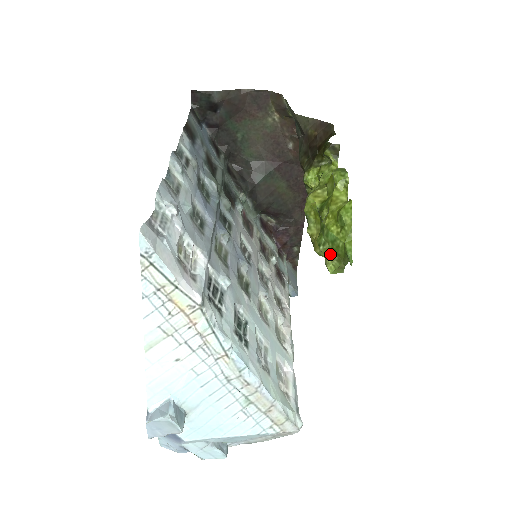
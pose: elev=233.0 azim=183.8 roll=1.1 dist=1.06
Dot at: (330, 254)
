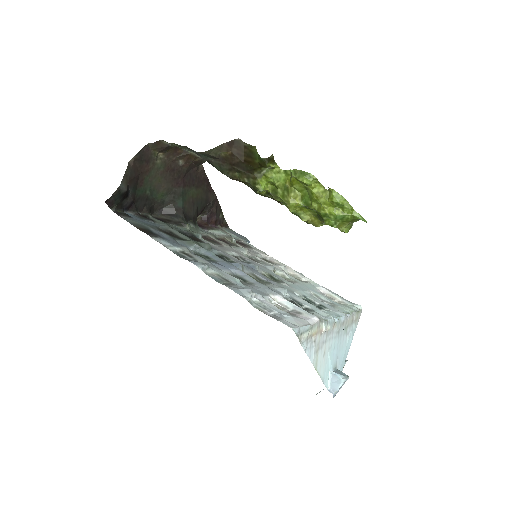
Dot at: (342, 225)
